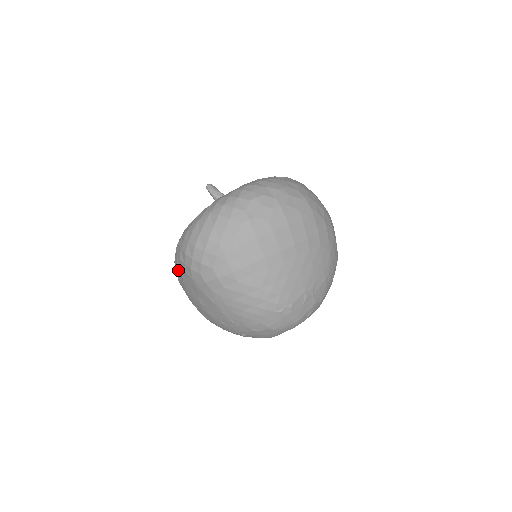
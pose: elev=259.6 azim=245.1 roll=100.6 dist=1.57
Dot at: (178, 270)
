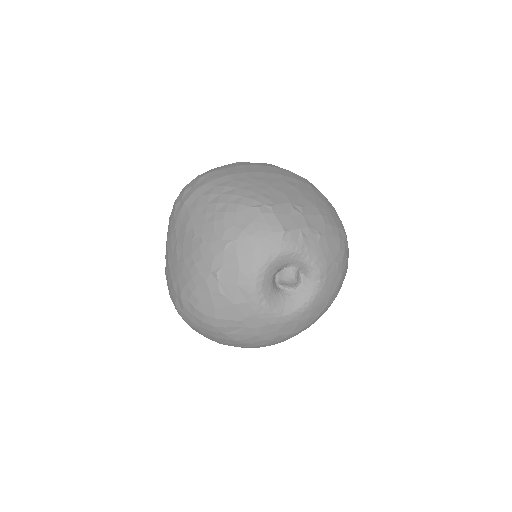
Dot at: (166, 243)
